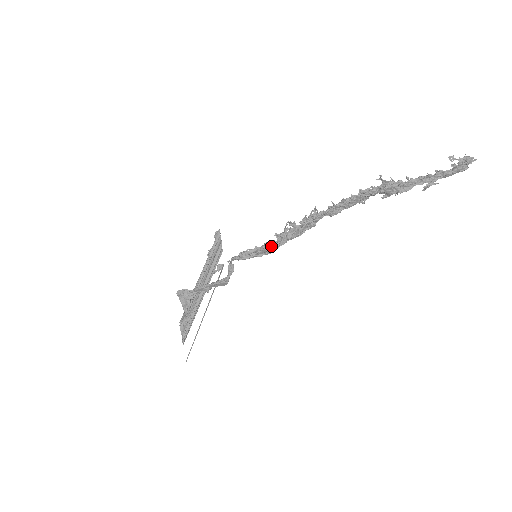
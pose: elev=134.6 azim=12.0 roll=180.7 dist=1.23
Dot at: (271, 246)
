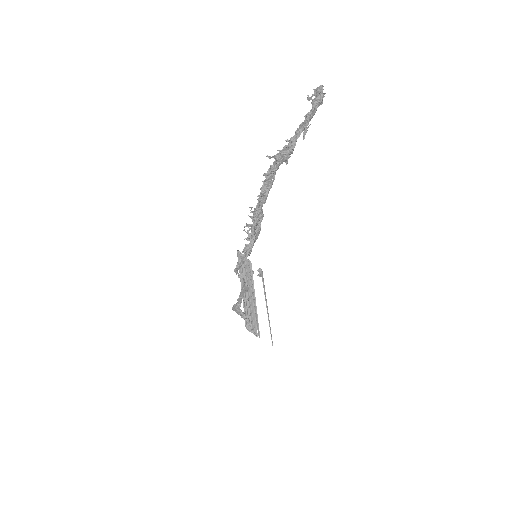
Dot at: (246, 249)
